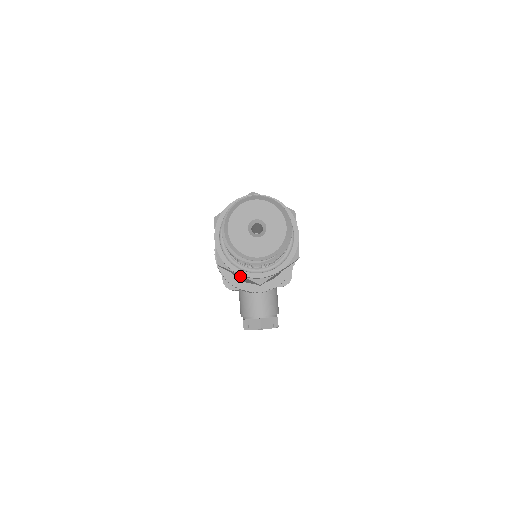
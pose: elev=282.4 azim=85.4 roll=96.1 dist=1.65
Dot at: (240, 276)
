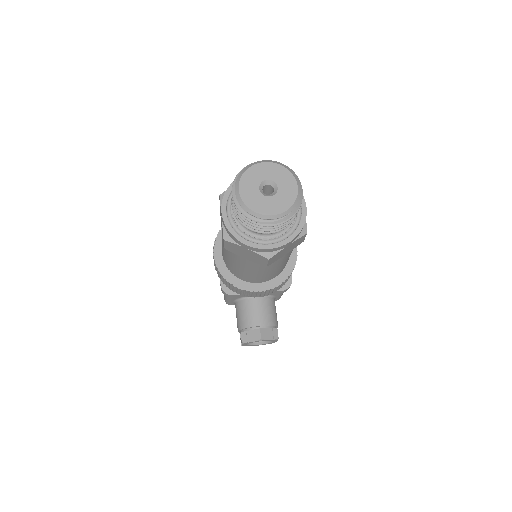
Dot at: (246, 255)
